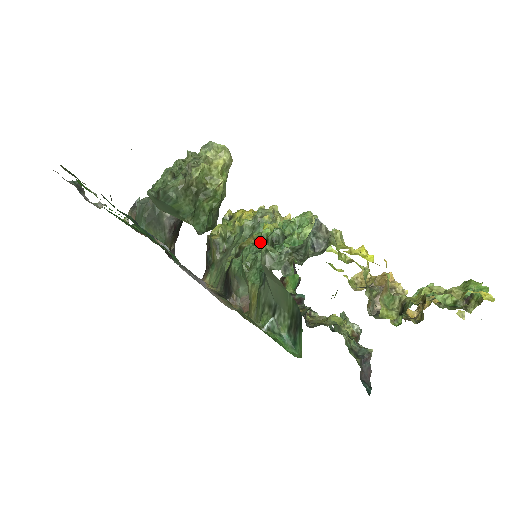
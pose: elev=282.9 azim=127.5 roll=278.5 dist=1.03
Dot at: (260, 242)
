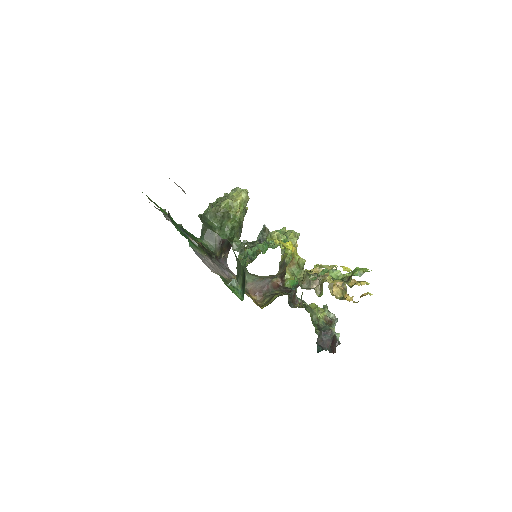
Dot at: occluded
